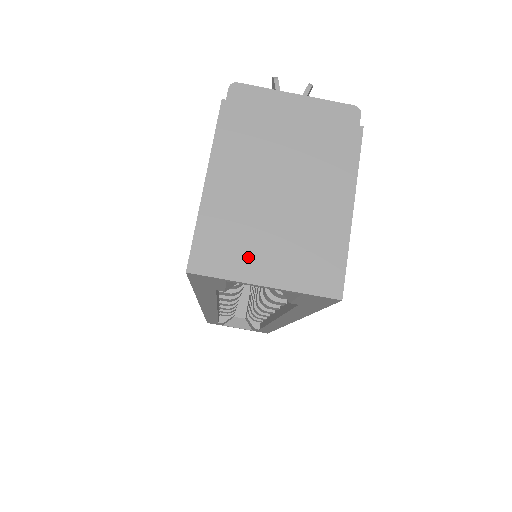
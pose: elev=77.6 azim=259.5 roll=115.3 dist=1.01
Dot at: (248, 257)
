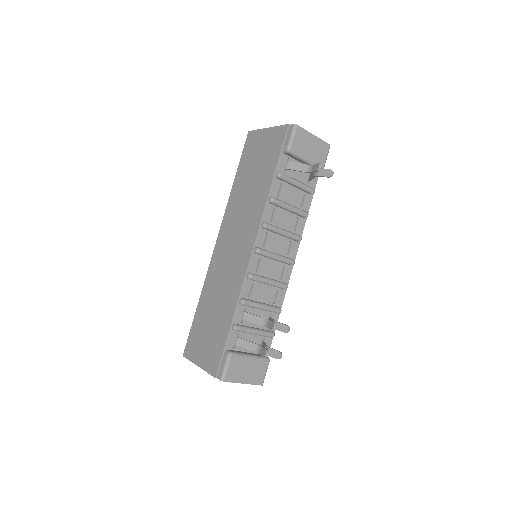
Dot at: occluded
